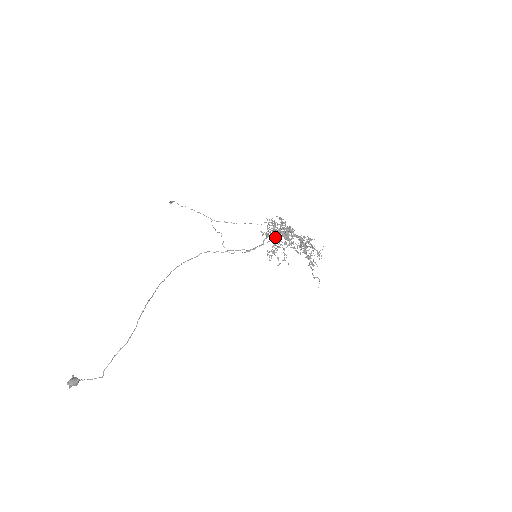
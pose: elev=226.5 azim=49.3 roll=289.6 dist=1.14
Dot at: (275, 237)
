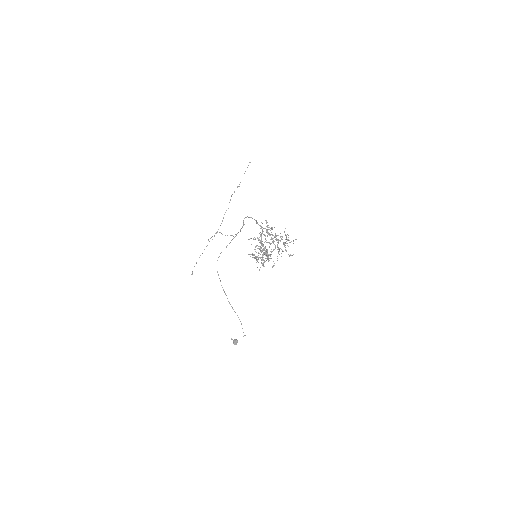
Dot at: (263, 263)
